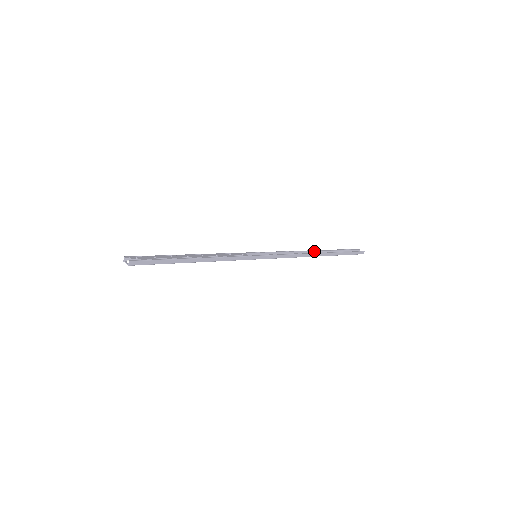
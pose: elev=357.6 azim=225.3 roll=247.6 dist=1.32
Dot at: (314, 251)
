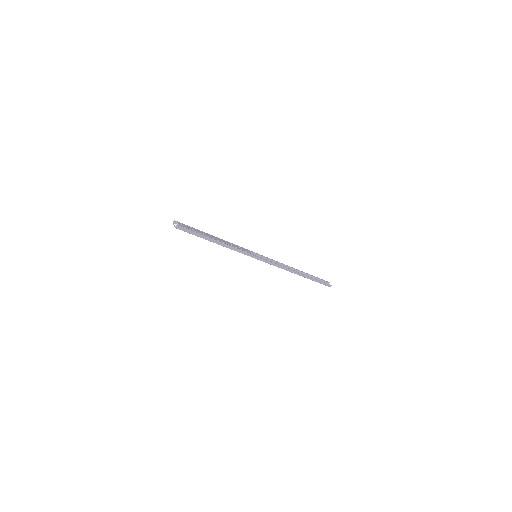
Dot at: (296, 270)
